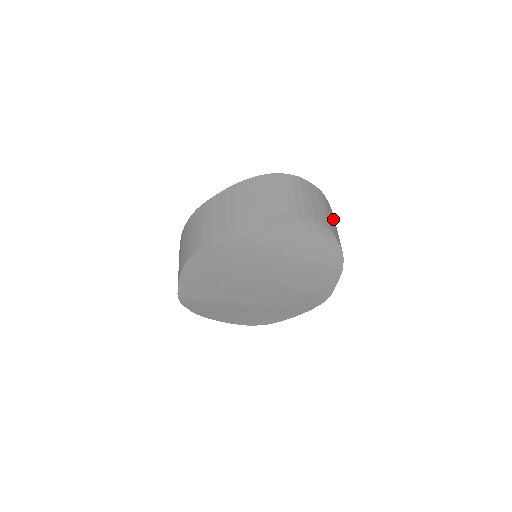
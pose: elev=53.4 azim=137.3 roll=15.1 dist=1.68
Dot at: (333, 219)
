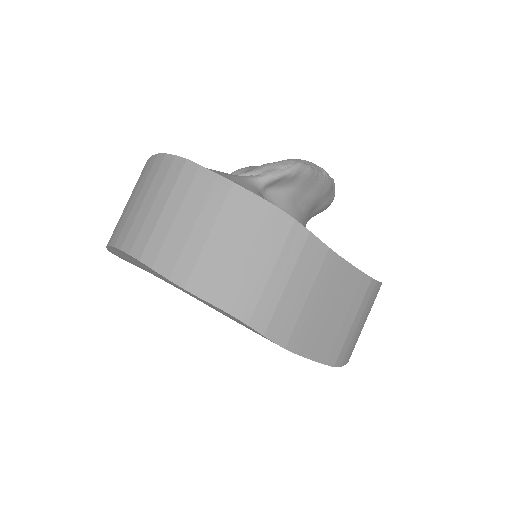
Dot at: (259, 246)
